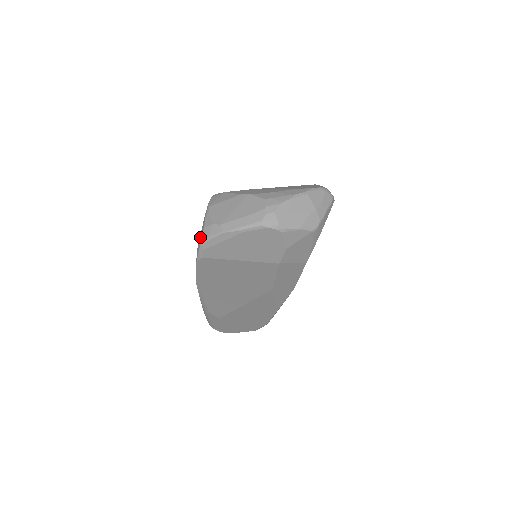
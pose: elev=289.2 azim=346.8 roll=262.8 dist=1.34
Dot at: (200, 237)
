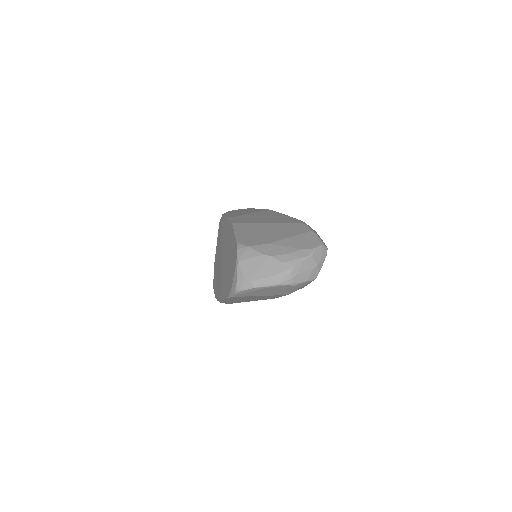
Dot at: (234, 285)
